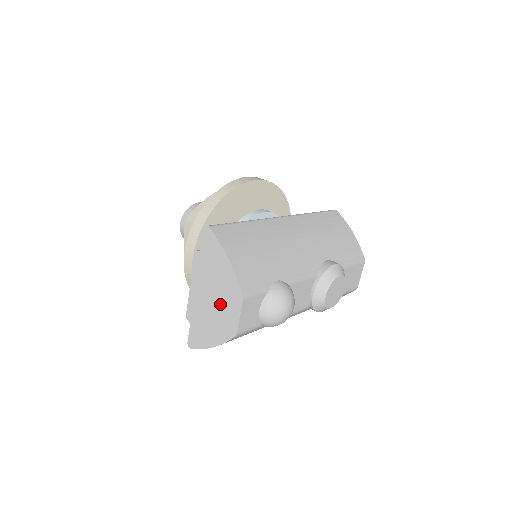
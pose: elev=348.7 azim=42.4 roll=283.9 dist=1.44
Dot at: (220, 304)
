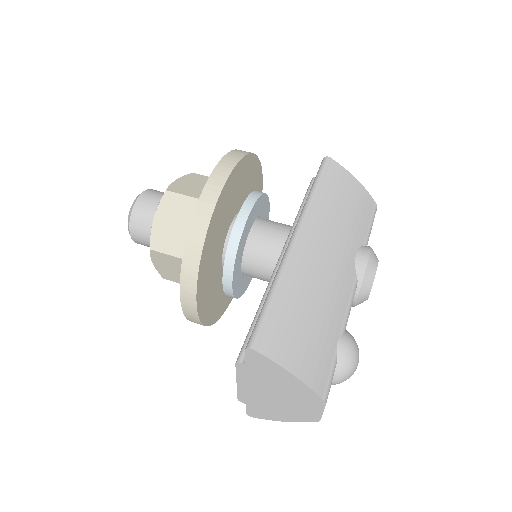
Dot at: (290, 401)
